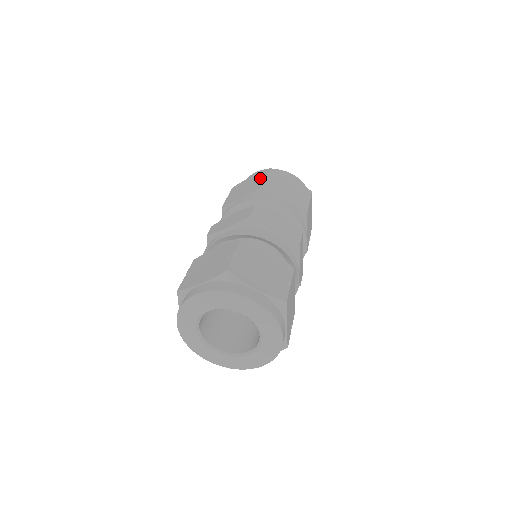
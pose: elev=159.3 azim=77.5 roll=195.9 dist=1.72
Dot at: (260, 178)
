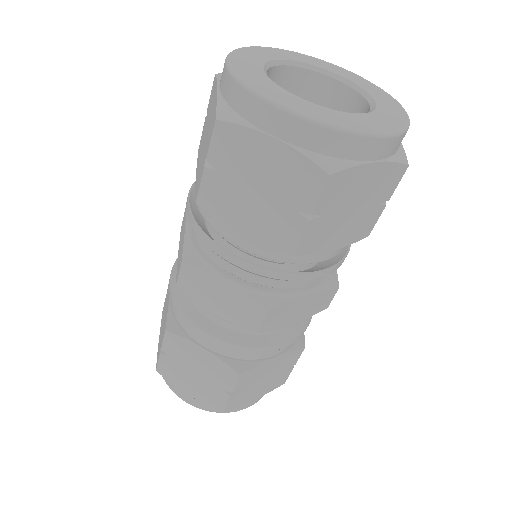
Dot at: occluded
